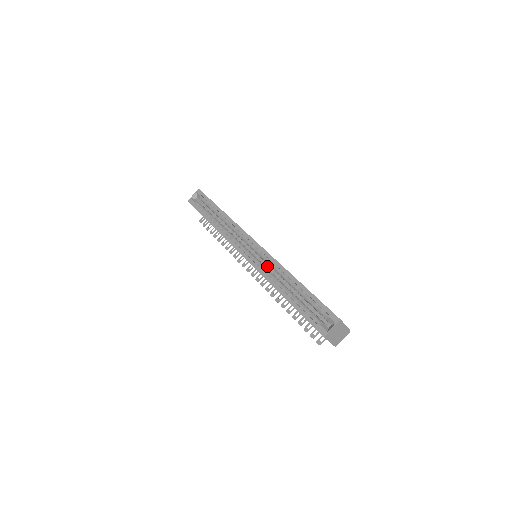
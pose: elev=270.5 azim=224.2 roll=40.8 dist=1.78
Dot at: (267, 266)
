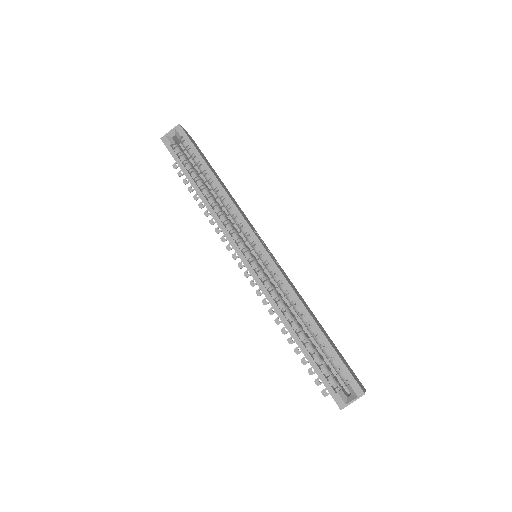
Dot at: (269, 274)
